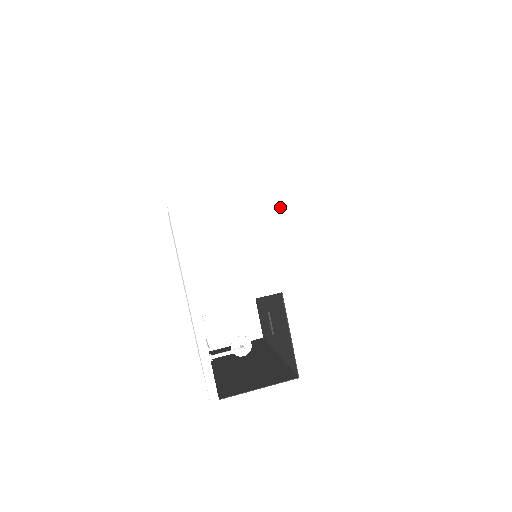
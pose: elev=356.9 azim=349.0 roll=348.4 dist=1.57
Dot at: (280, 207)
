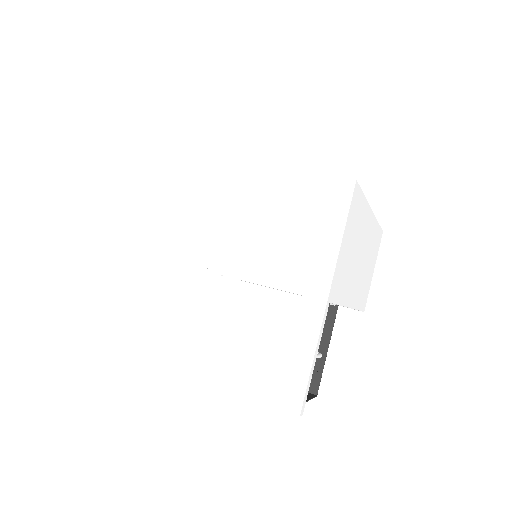
Dot at: (368, 230)
